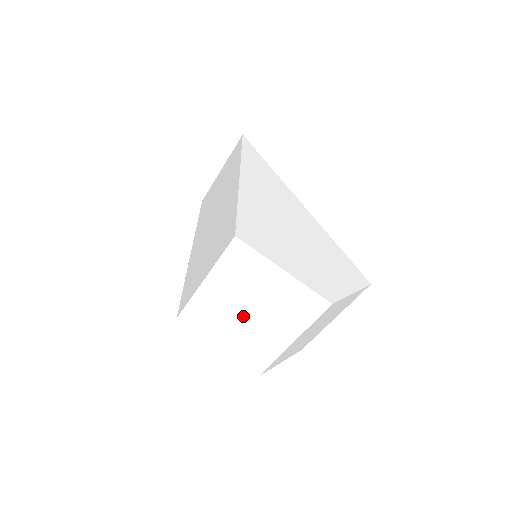
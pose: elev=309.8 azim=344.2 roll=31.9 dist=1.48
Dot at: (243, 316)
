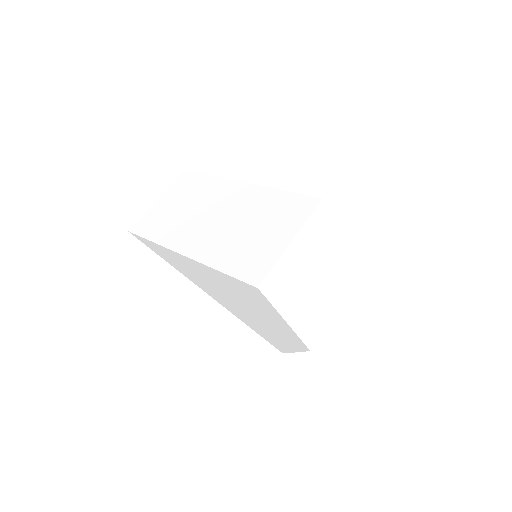
Dot at: (312, 279)
